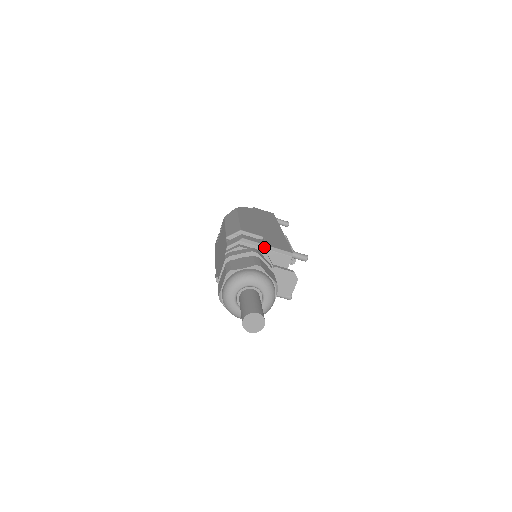
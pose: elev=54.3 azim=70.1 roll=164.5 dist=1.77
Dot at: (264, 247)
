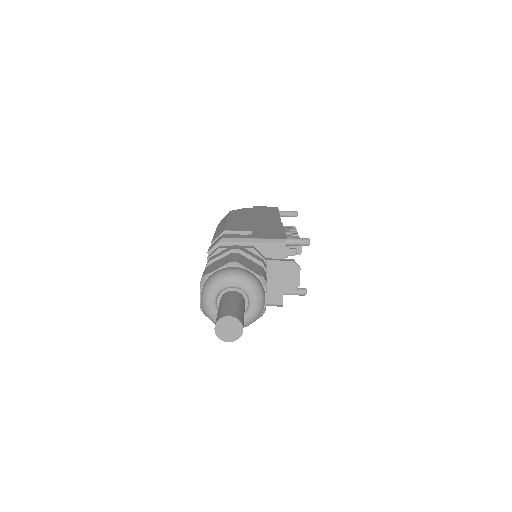
Dot at: (249, 241)
